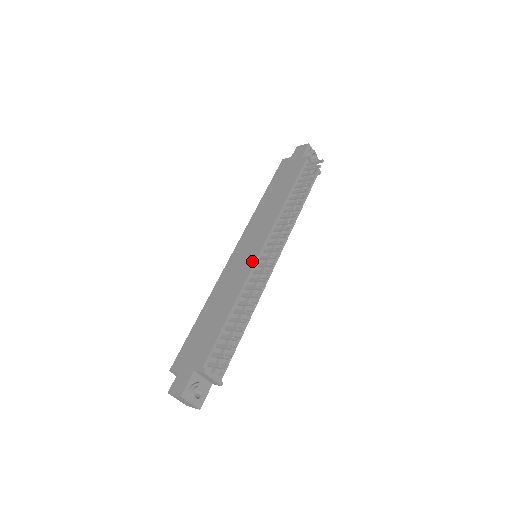
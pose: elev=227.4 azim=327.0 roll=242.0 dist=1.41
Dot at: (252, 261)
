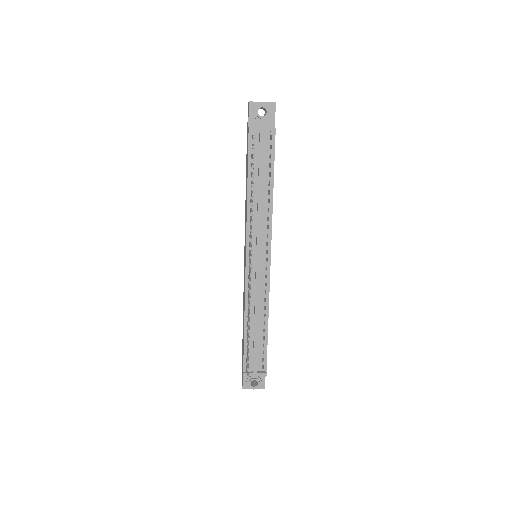
Dot at: (245, 274)
